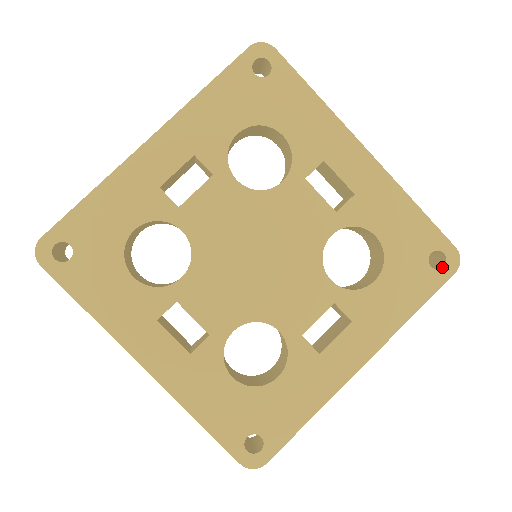
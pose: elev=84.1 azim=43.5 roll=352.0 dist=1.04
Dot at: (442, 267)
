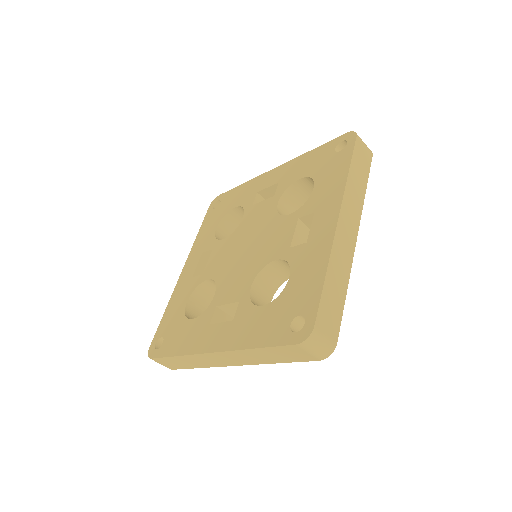
Dot at: (295, 332)
